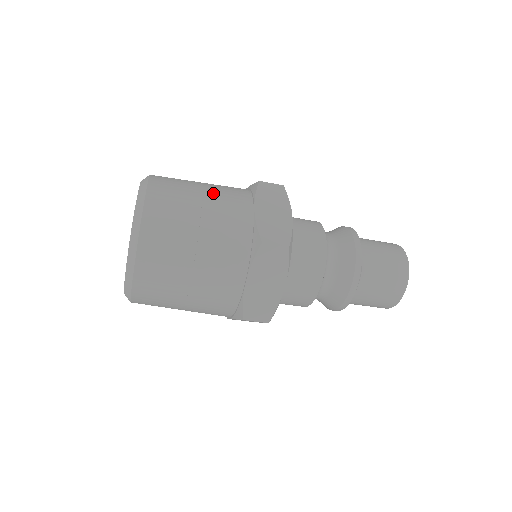
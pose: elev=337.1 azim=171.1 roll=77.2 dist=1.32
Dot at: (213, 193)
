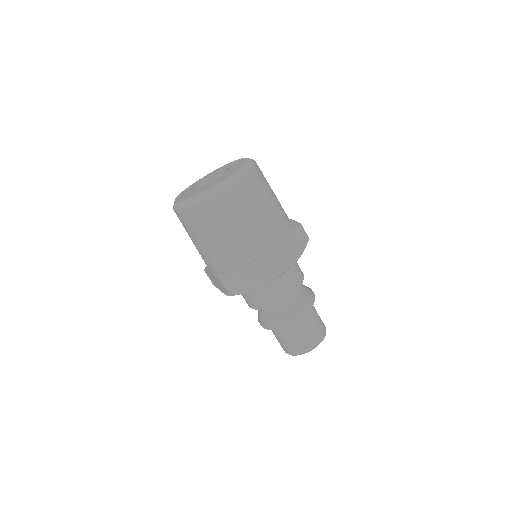
Dot at: occluded
